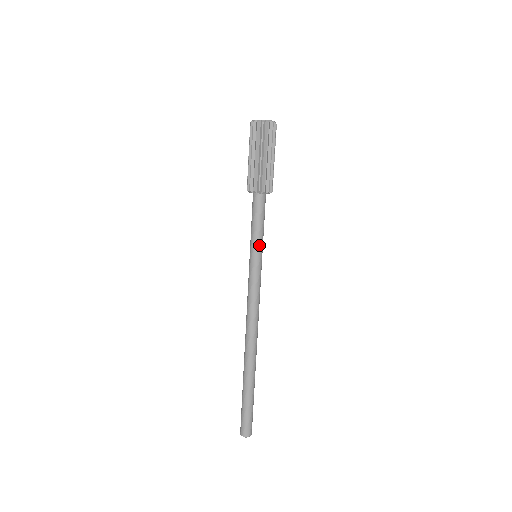
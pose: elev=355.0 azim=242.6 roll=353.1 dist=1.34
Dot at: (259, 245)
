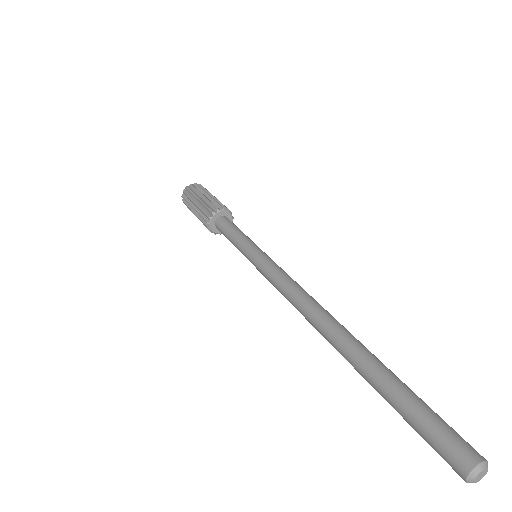
Dot at: (253, 242)
